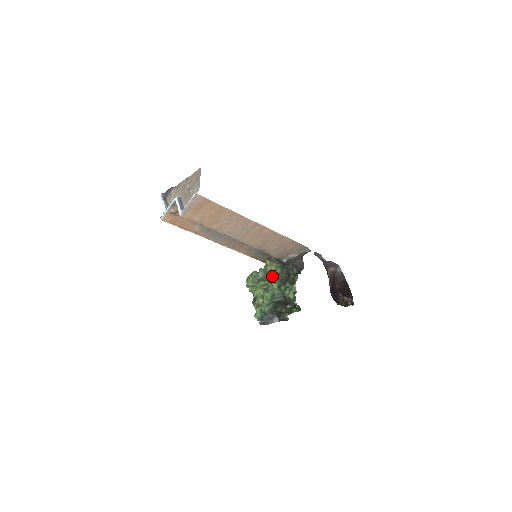
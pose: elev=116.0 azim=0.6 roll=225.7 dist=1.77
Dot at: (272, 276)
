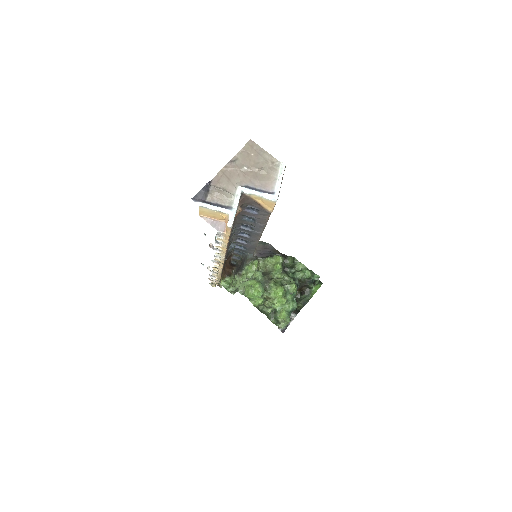
Dot at: (273, 271)
